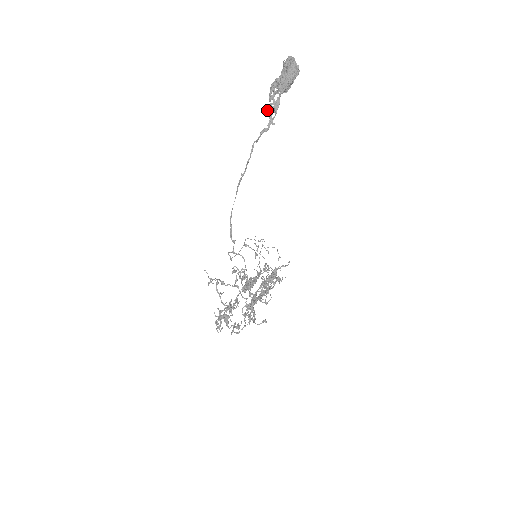
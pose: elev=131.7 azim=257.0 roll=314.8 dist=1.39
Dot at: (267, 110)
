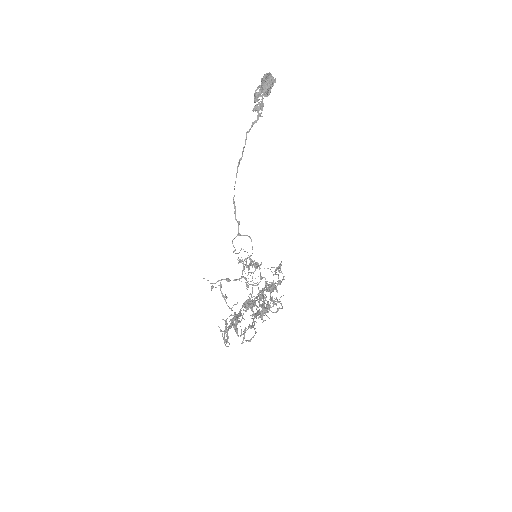
Dot at: (254, 109)
